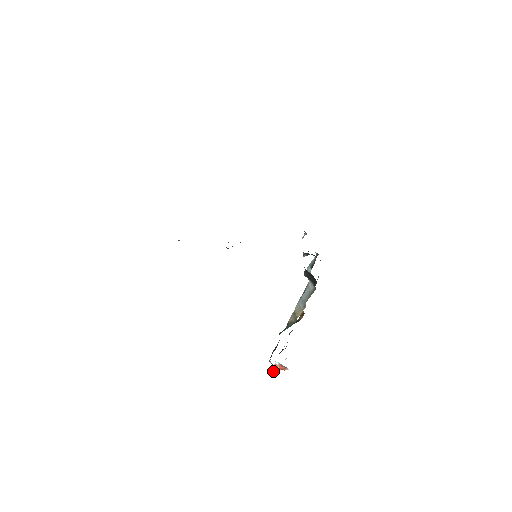
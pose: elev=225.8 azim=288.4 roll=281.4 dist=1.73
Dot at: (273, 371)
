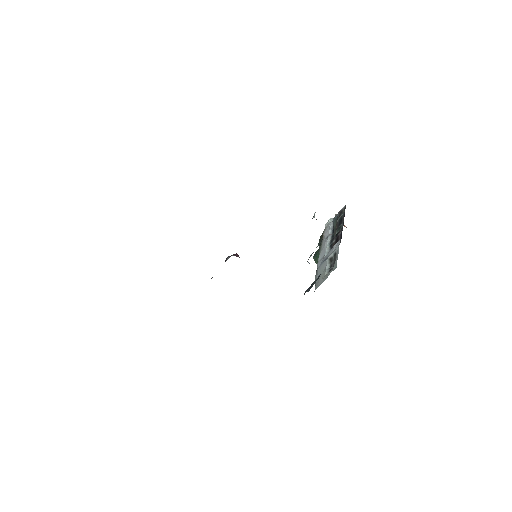
Dot at: occluded
